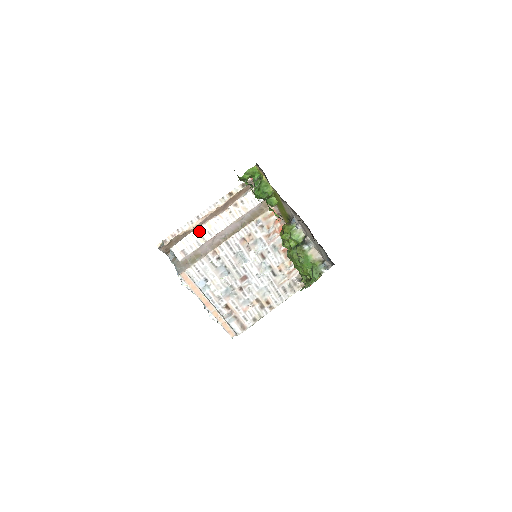
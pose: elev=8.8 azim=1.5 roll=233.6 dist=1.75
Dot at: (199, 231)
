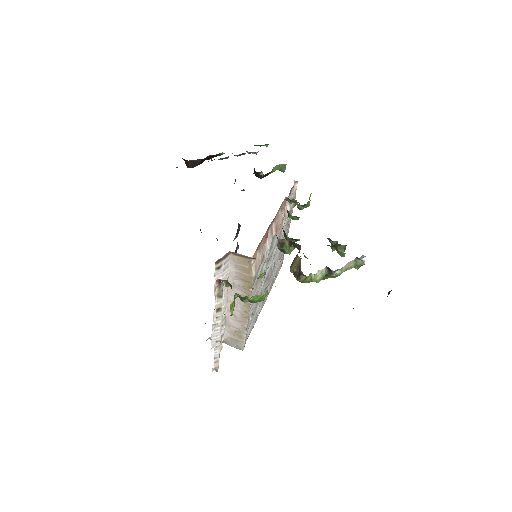
Dot at: (215, 325)
